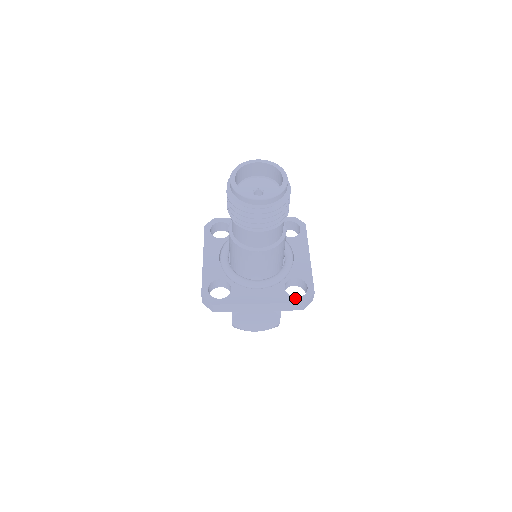
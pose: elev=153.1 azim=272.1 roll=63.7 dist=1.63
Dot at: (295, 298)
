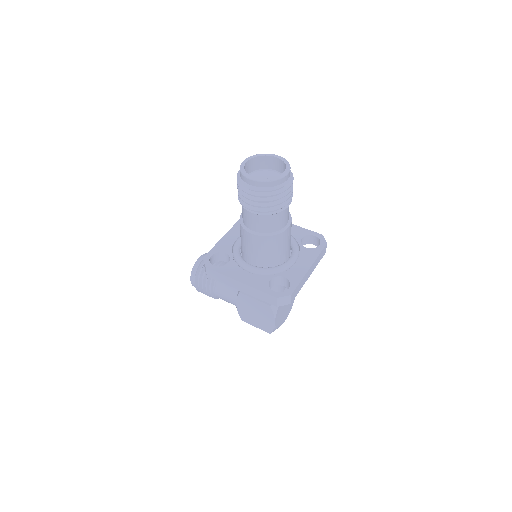
Dot at: (320, 246)
